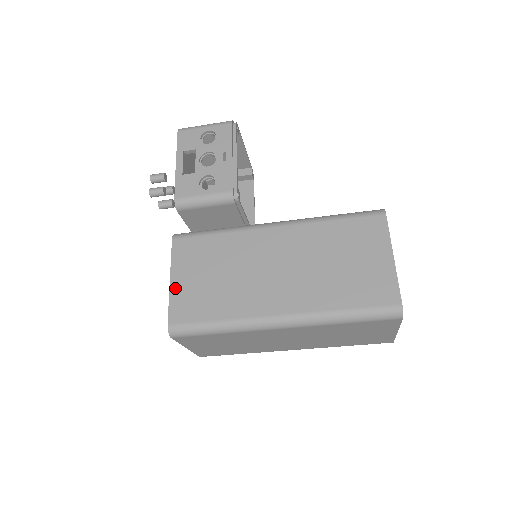
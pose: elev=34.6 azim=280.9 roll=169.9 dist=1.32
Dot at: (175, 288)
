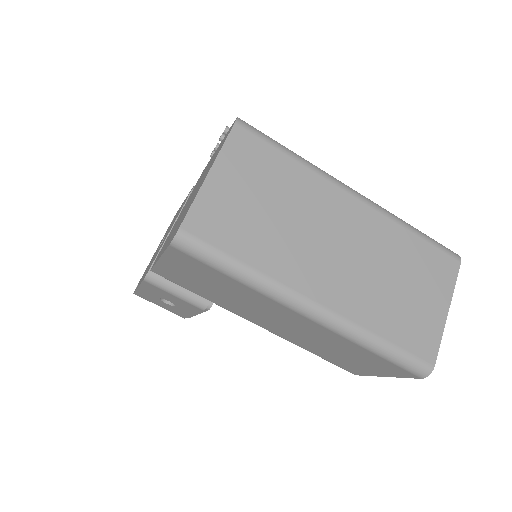
Dot at: occluded
